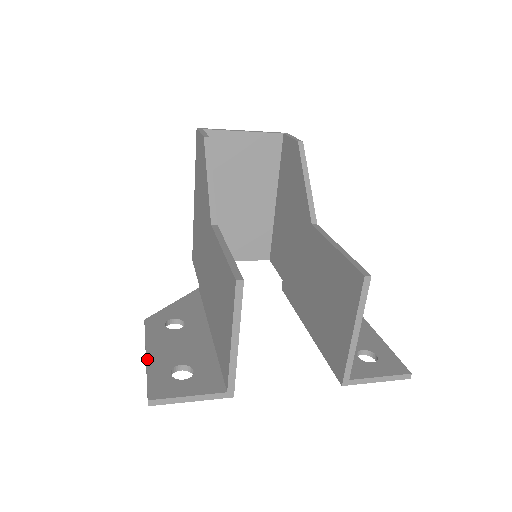
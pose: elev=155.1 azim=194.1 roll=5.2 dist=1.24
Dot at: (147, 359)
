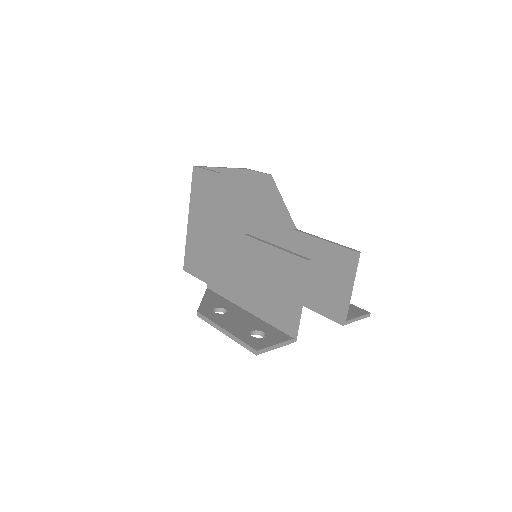
Dot at: (229, 332)
